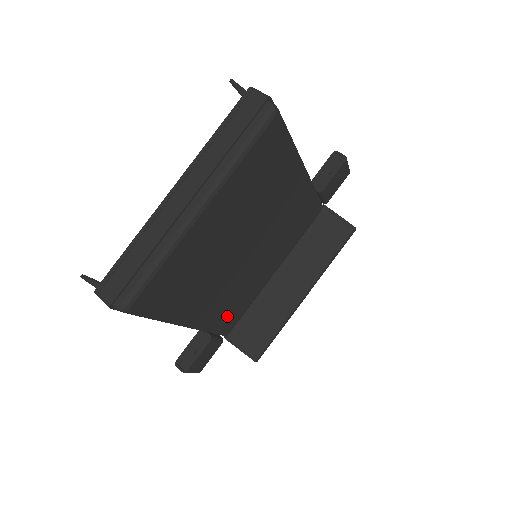
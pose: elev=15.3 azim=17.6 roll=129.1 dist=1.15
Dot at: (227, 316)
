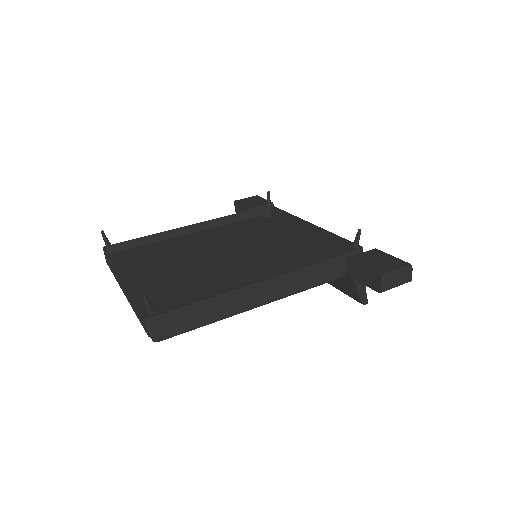
Dot at: occluded
